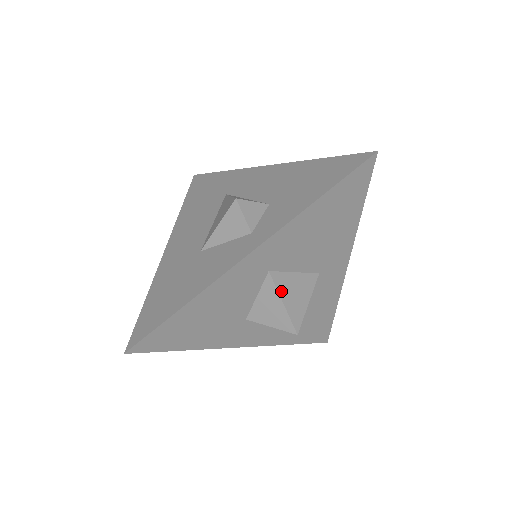
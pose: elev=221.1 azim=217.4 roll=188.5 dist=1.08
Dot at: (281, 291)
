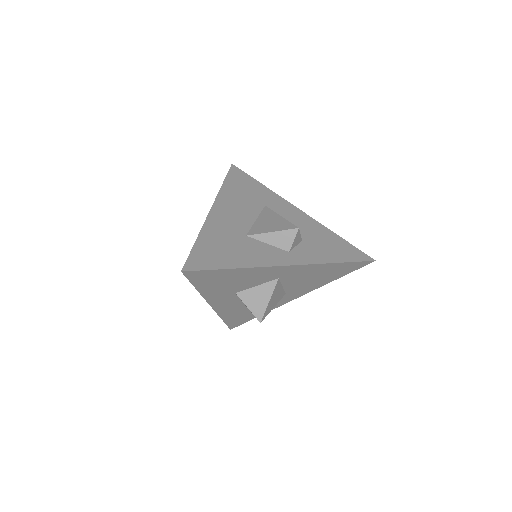
Dot at: (273, 293)
